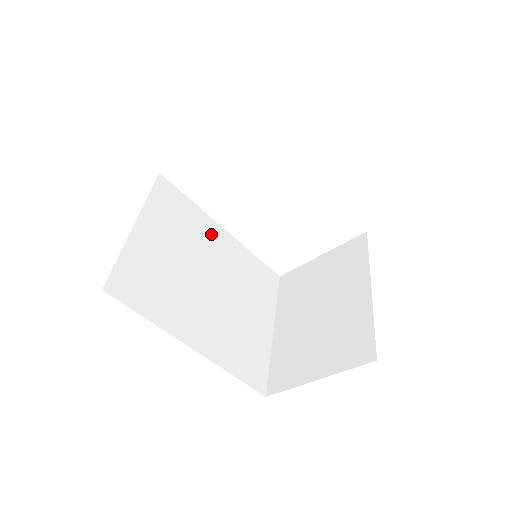
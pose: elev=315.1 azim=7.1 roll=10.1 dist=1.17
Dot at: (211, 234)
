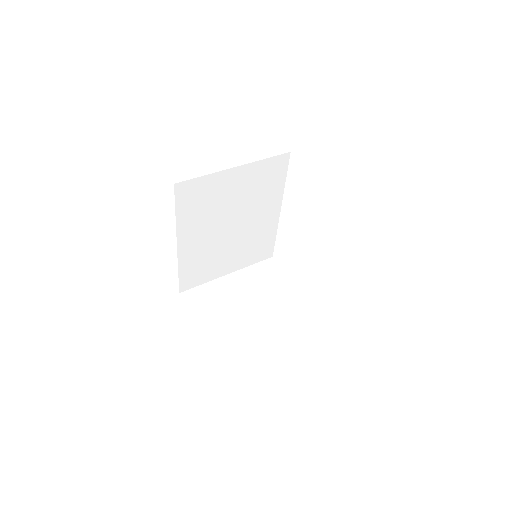
Dot at: (269, 206)
